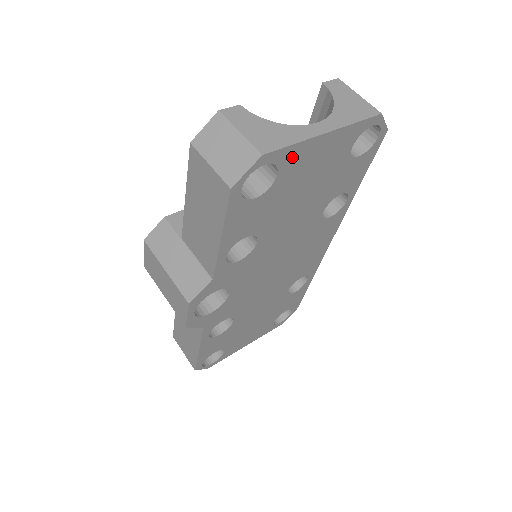
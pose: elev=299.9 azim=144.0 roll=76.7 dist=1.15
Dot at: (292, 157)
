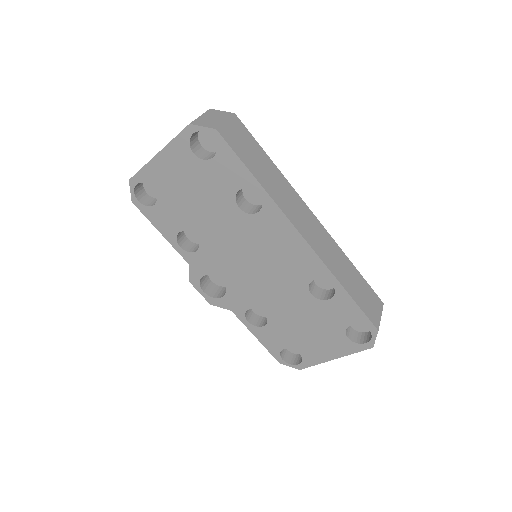
Dot at: (150, 176)
